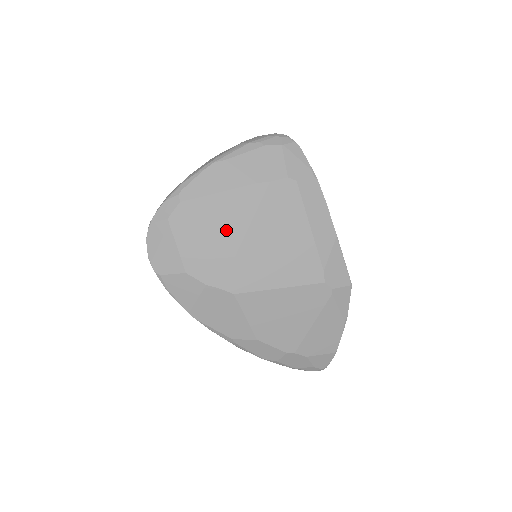
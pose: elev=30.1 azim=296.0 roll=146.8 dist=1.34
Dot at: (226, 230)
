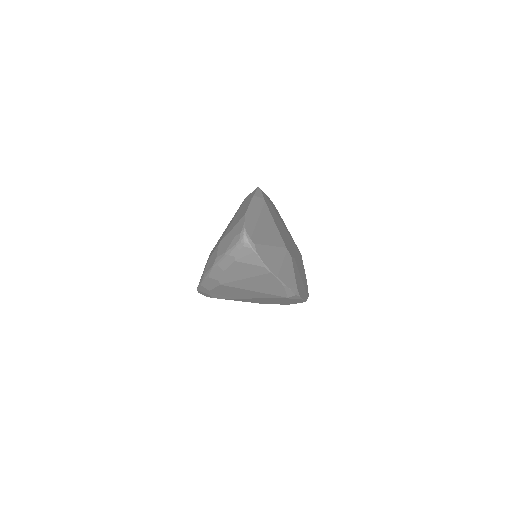
Dot at: occluded
